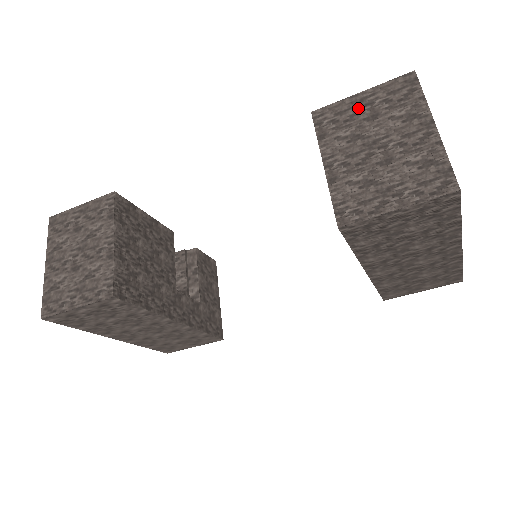
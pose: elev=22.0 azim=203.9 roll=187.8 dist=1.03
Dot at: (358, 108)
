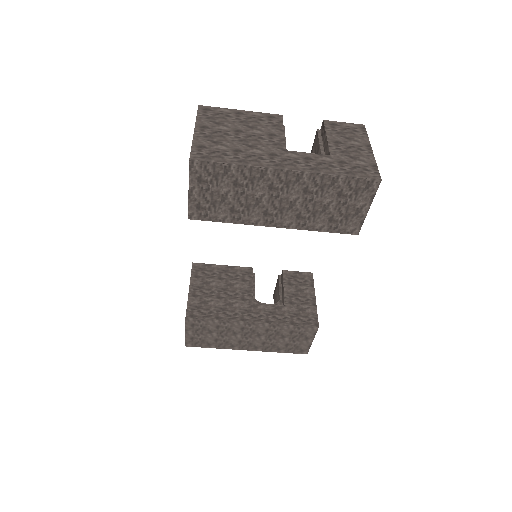
Dot at: occluded
